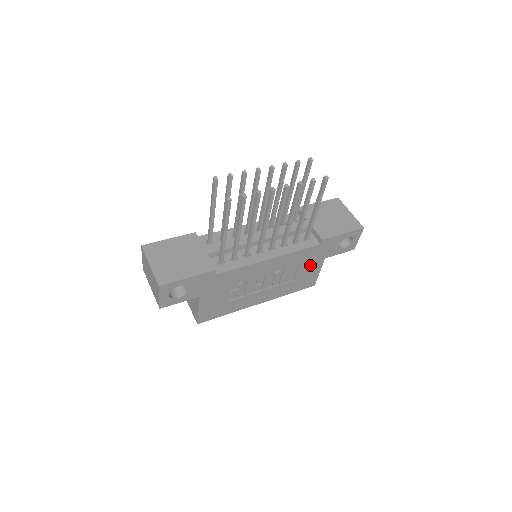
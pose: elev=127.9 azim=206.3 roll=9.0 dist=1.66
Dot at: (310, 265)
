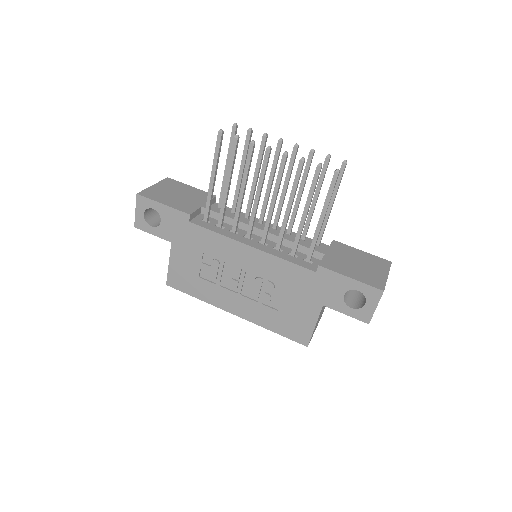
Dot at: (302, 301)
